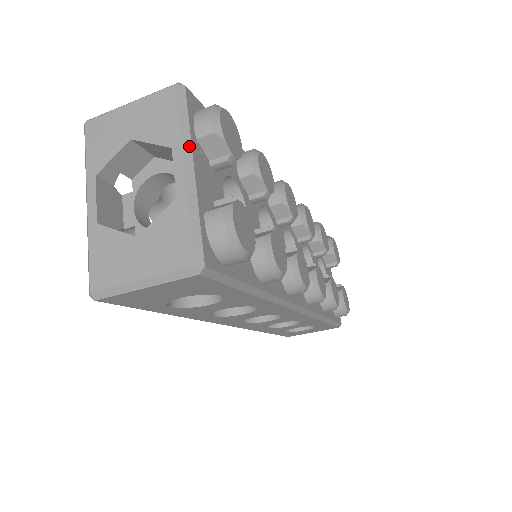
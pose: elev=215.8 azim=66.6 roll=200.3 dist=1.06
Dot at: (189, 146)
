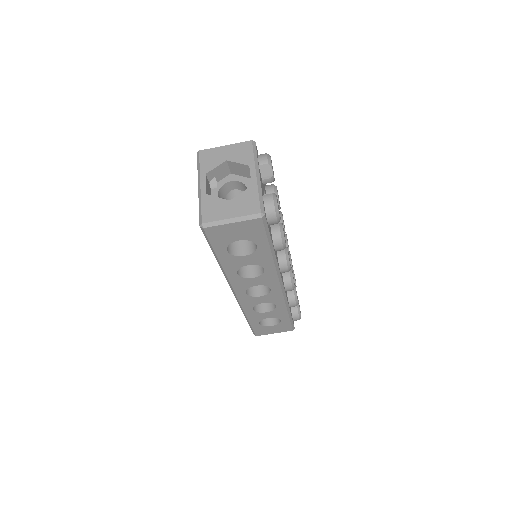
Dot at: (258, 166)
